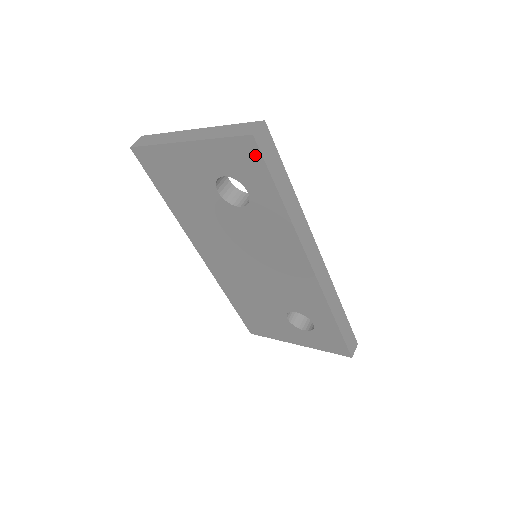
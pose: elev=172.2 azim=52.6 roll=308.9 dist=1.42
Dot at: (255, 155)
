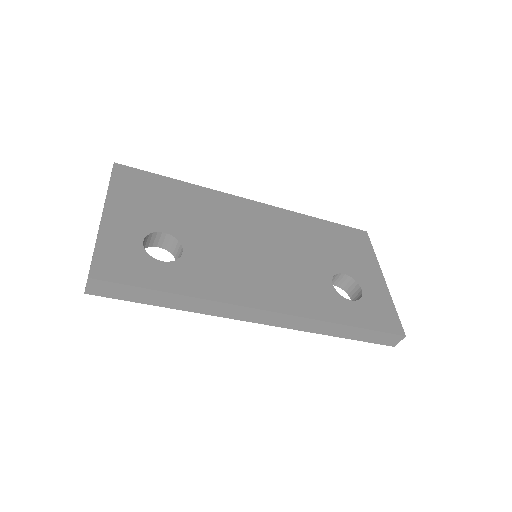
Dot at: occluded
